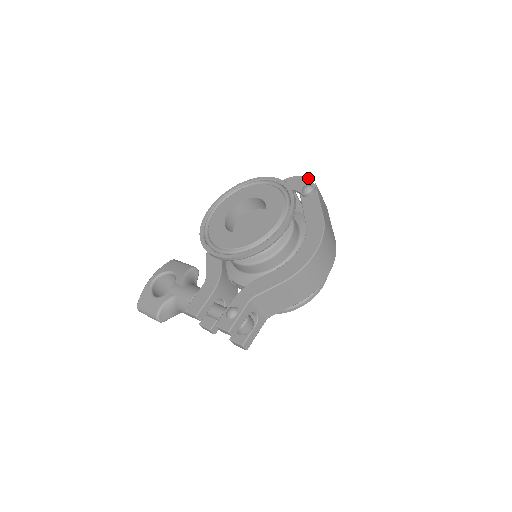
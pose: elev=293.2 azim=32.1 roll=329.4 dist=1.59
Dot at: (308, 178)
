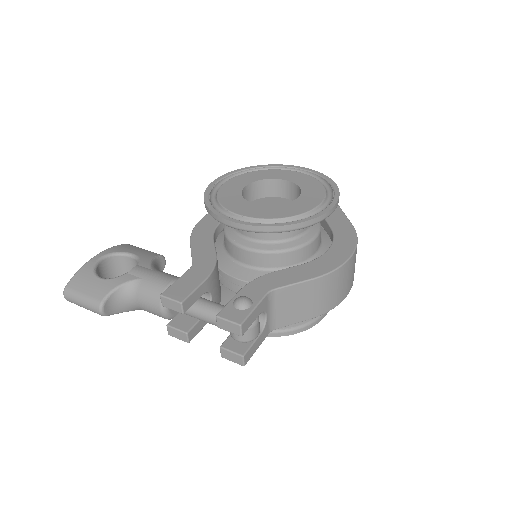
Dot at: occluded
